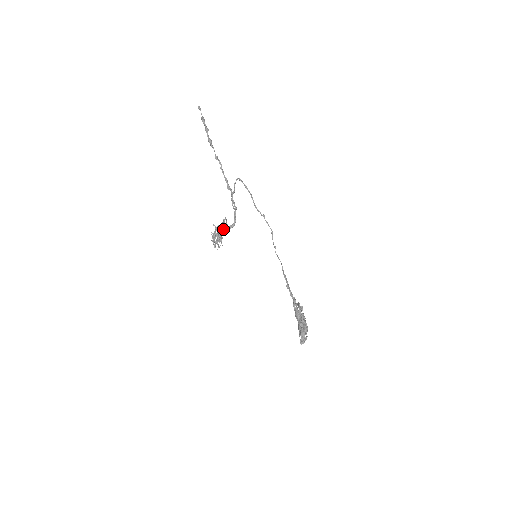
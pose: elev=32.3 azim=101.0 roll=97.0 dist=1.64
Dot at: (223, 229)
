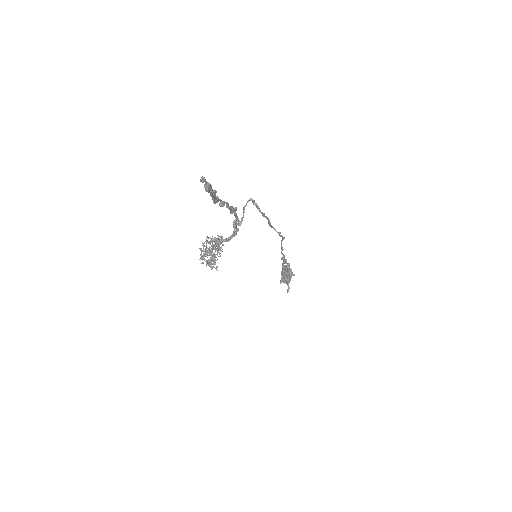
Dot at: (218, 251)
